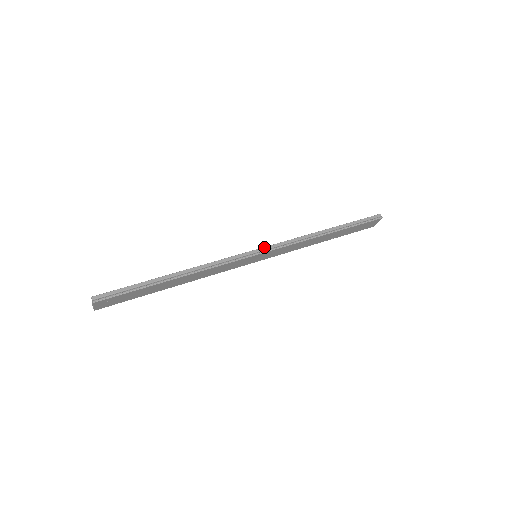
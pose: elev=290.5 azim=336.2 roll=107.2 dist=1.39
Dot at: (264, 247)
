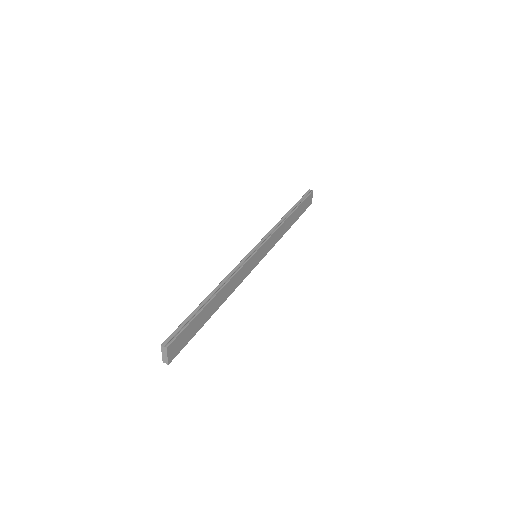
Dot at: (257, 244)
